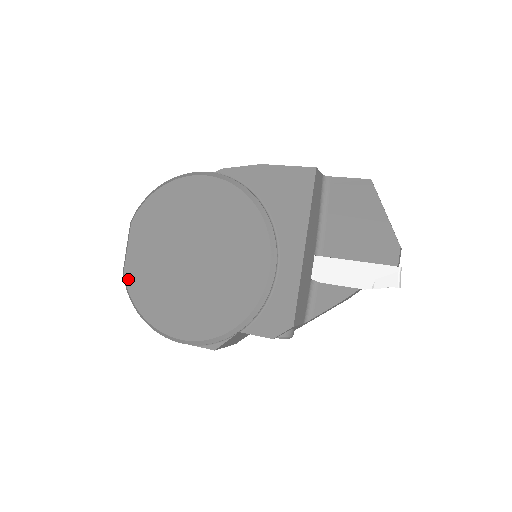
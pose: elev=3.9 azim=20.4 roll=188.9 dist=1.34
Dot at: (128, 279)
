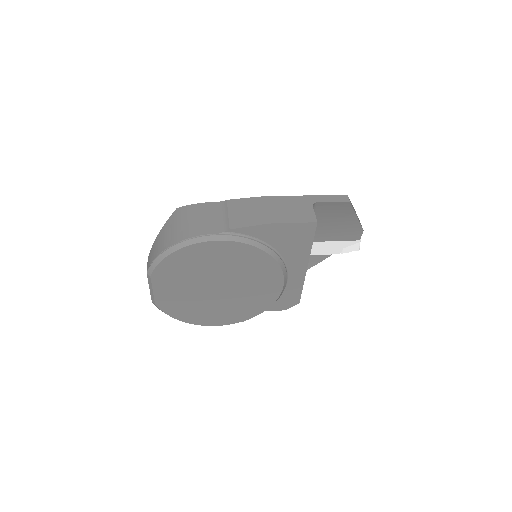
Dot at: (161, 307)
